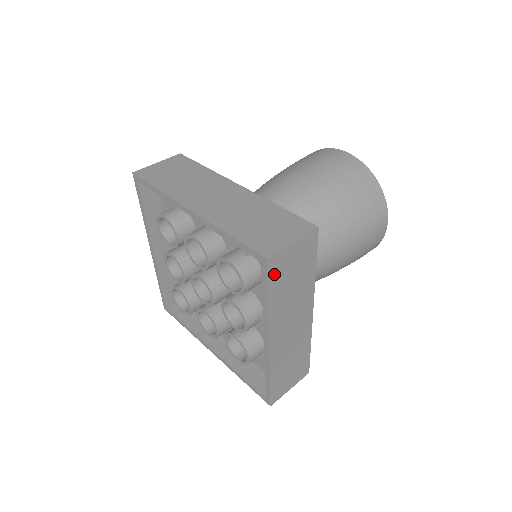
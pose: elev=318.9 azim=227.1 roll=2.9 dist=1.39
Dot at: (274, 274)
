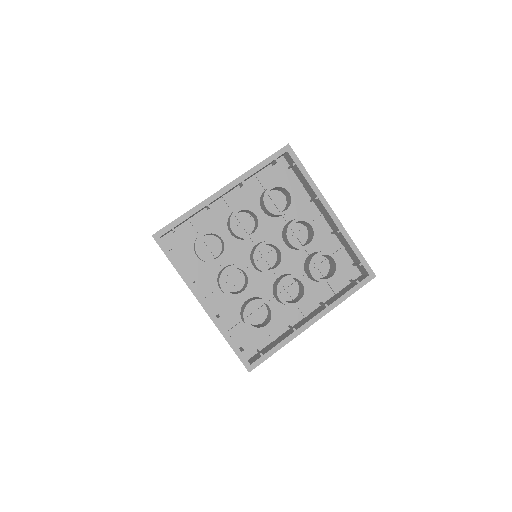
Dot at: occluded
